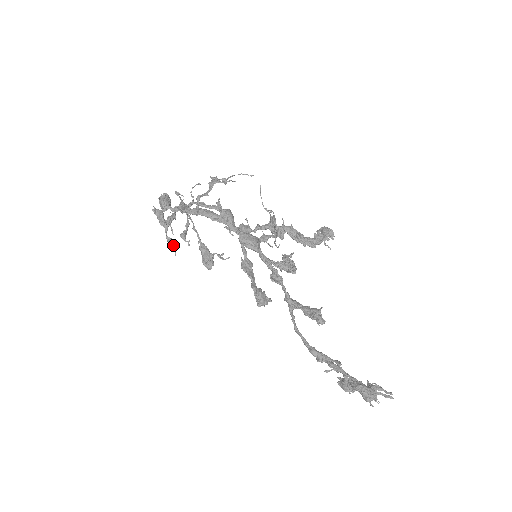
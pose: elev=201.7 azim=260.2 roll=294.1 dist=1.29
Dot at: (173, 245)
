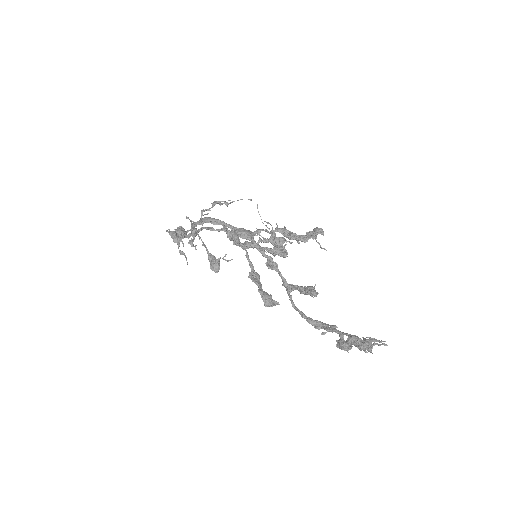
Dot at: (185, 257)
